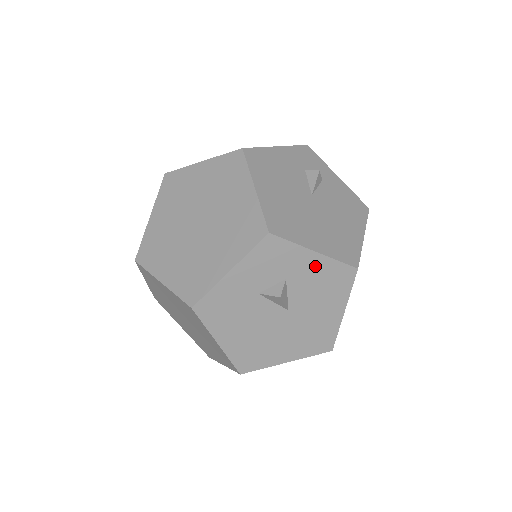
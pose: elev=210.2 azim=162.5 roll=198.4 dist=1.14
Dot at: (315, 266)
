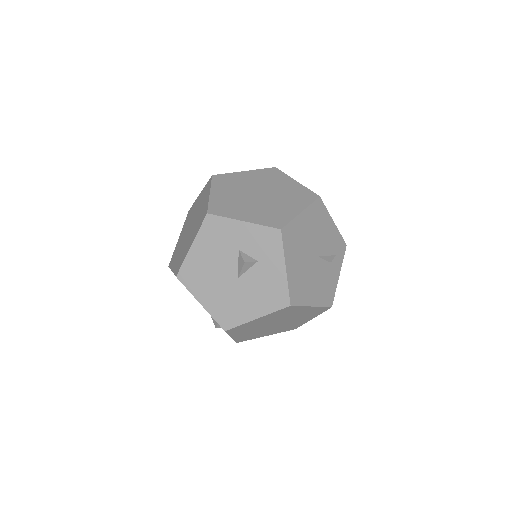
Dot at: (276, 275)
